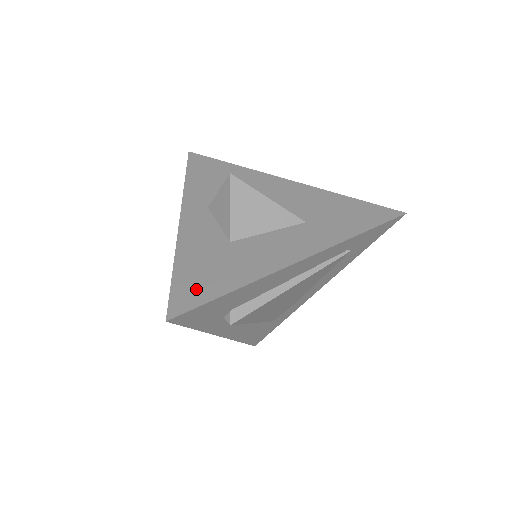
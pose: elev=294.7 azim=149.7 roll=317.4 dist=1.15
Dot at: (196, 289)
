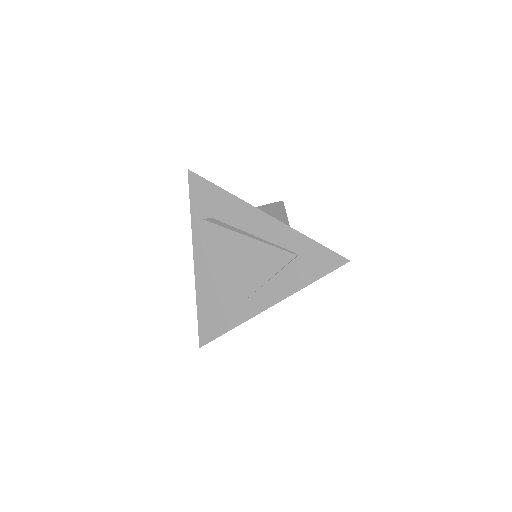
Dot at: occluded
